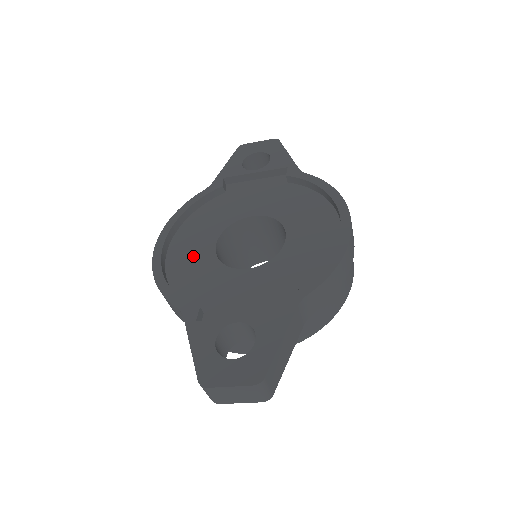
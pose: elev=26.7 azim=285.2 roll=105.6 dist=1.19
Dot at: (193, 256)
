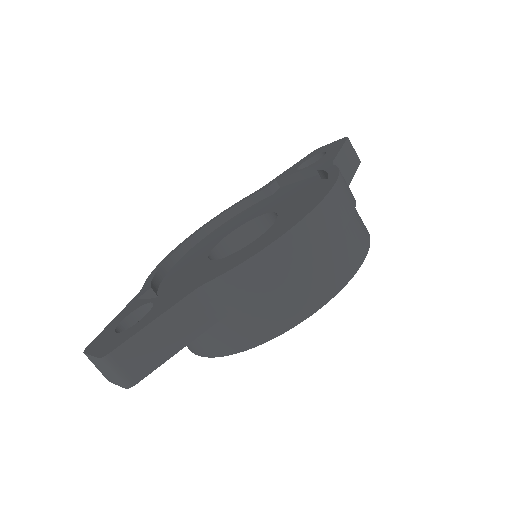
Dot at: (201, 249)
